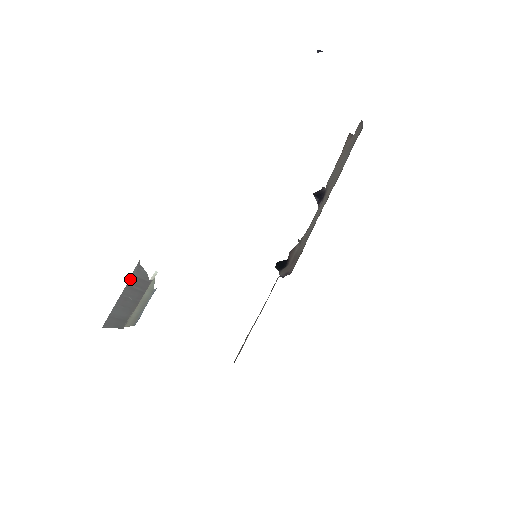
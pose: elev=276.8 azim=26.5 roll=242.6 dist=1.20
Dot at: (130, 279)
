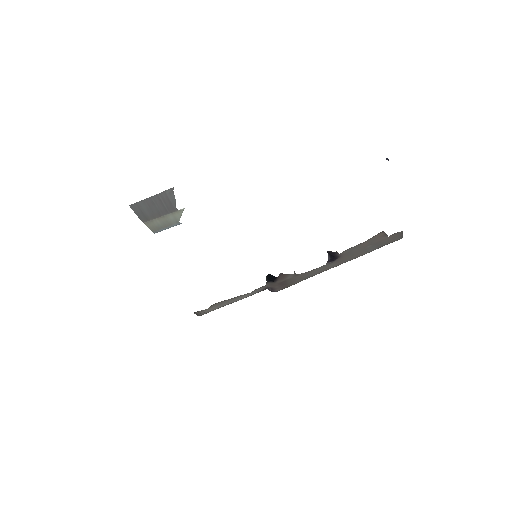
Dot at: (162, 193)
